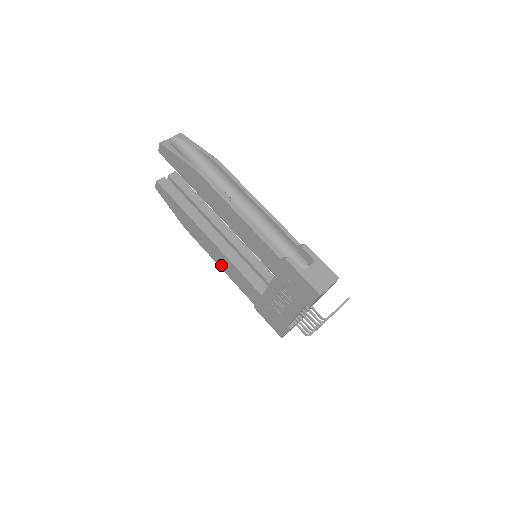
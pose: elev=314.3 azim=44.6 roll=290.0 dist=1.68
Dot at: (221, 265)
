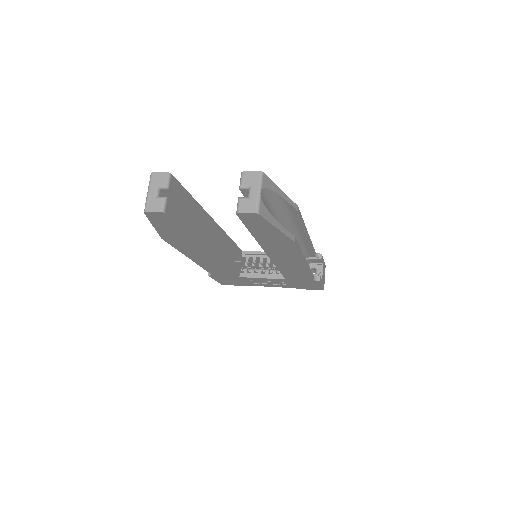
Dot at: (198, 261)
